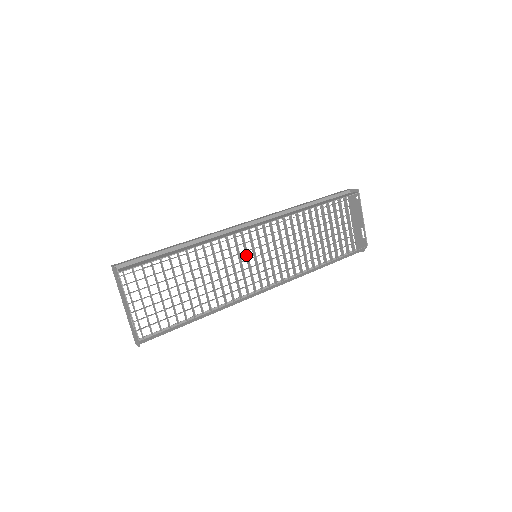
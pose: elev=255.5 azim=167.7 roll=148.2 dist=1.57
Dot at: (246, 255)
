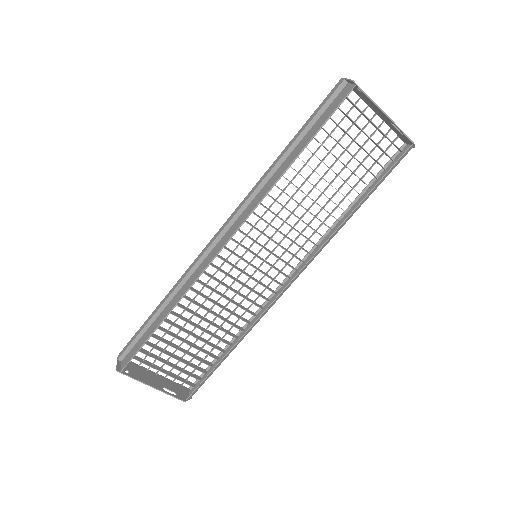
Dot at: (244, 260)
